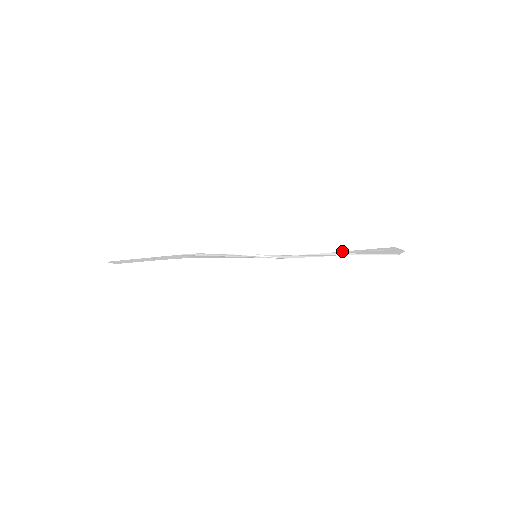
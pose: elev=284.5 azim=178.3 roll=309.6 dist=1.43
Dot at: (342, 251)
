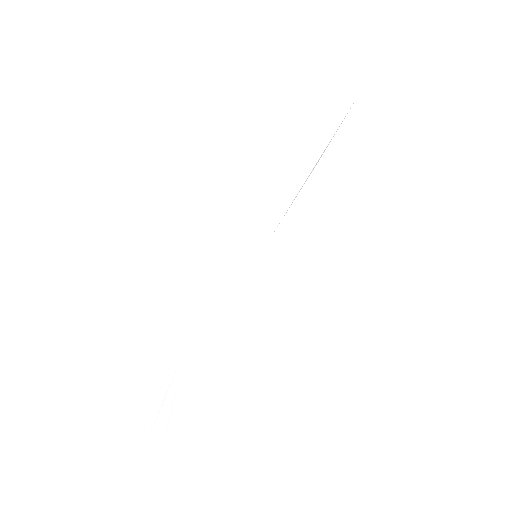
Dot at: (309, 151)
